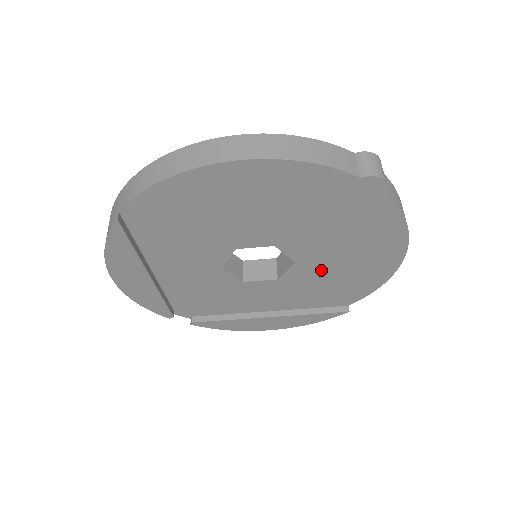
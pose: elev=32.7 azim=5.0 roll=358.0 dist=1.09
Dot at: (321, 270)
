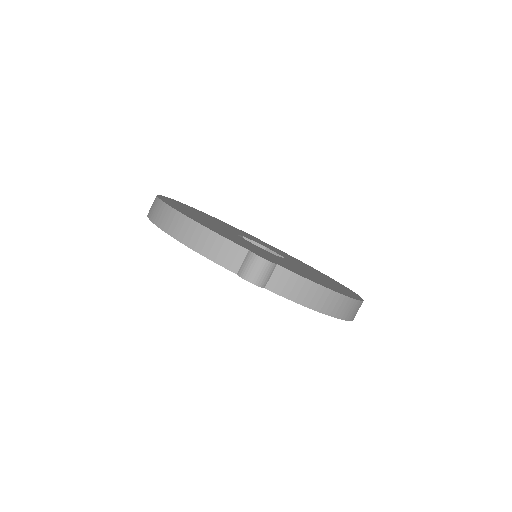
Dot at: occluded
